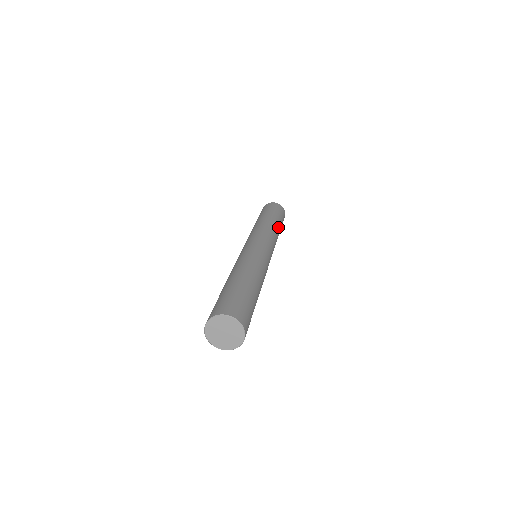
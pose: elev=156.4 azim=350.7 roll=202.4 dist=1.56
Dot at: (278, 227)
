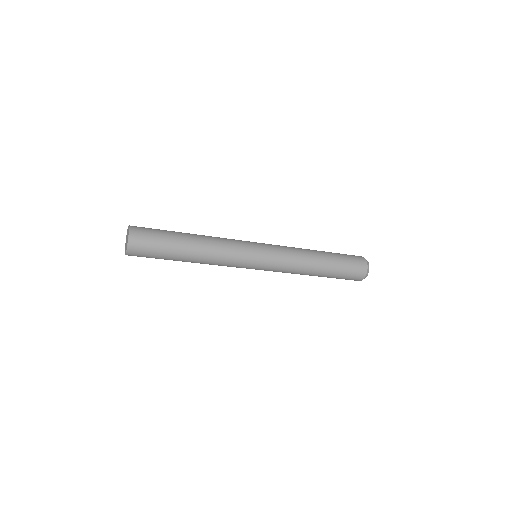
Dot at: (319, 261)
